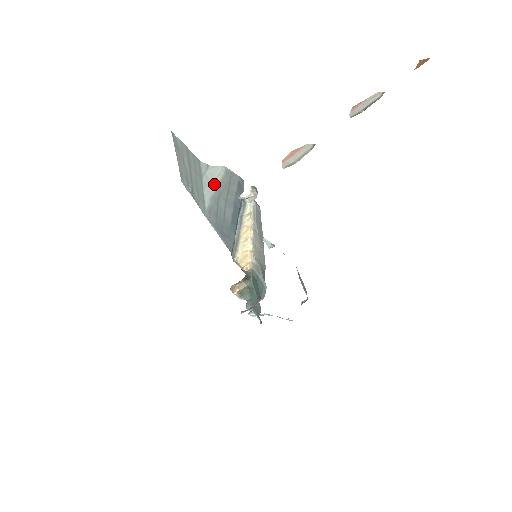
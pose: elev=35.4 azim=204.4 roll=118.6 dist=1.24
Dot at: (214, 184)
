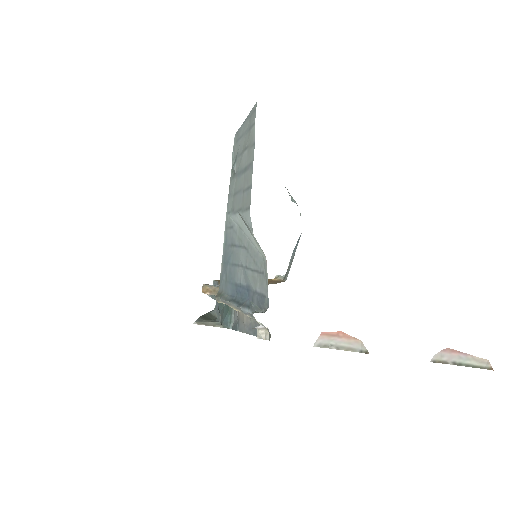
Dot at: (249, 234)
